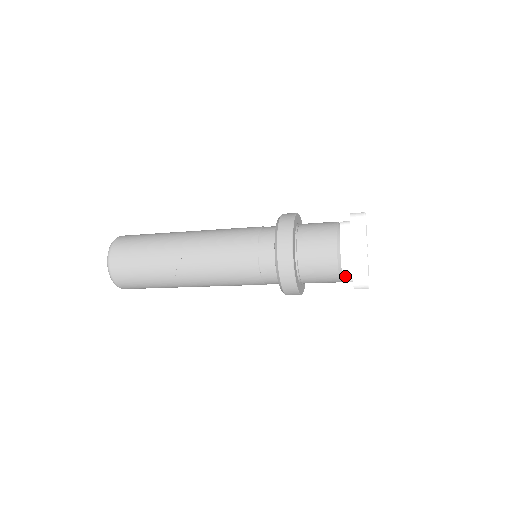
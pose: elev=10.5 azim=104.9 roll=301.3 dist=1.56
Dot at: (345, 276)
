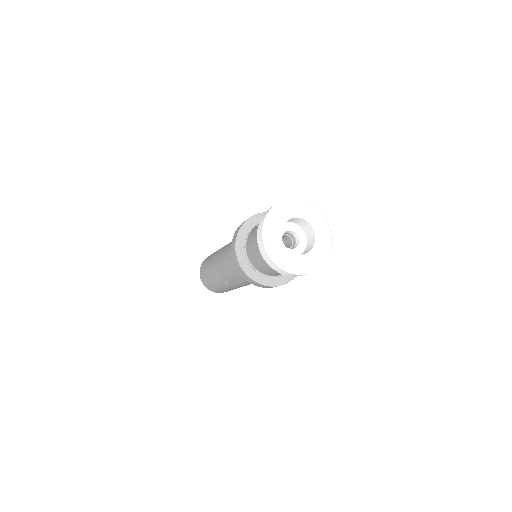
Dot at: occluded
